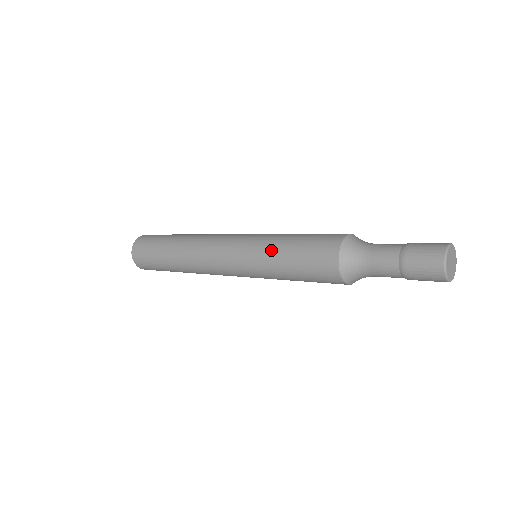
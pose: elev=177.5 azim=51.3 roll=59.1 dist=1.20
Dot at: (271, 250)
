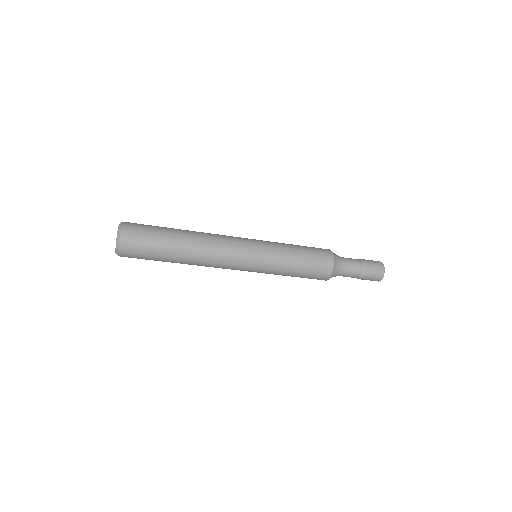
Dot at: (283, 243)
